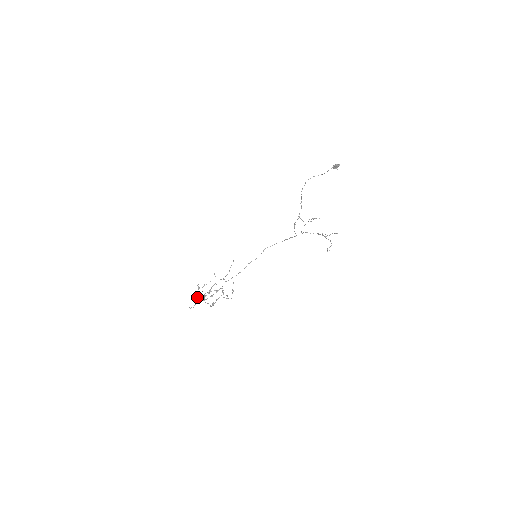
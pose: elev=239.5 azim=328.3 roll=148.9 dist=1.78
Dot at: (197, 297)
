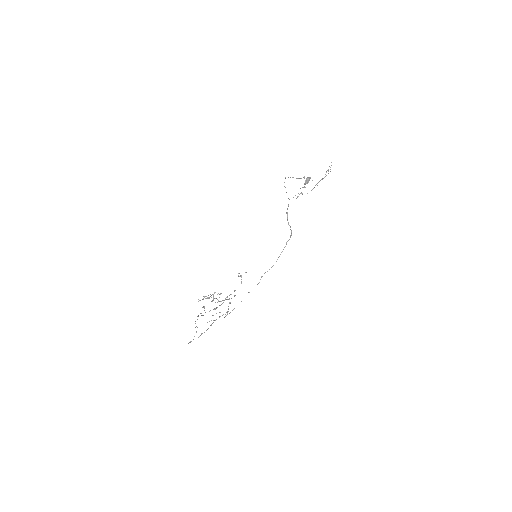
Dot at: (197, 327)
